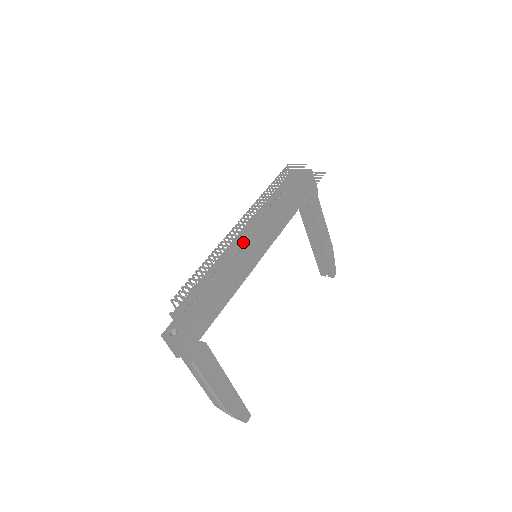
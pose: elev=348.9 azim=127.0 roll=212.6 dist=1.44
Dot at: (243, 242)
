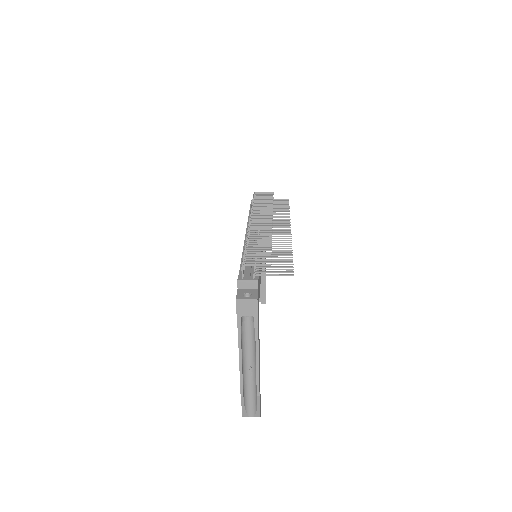
Dot at: occluded
